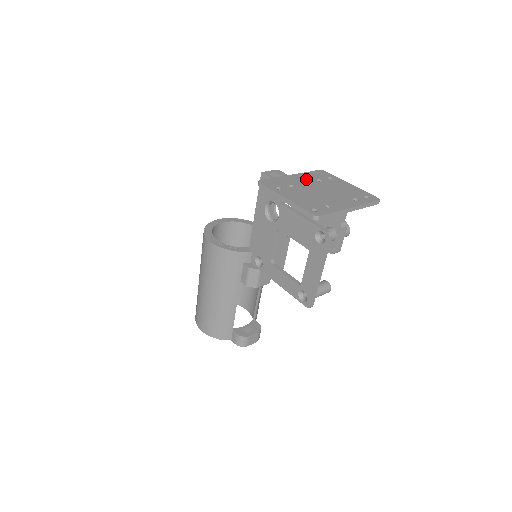
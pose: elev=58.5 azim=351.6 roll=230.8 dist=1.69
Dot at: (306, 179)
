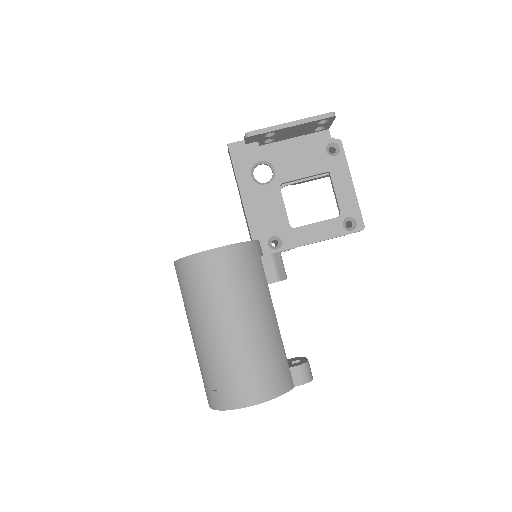
Dot at: occluded
